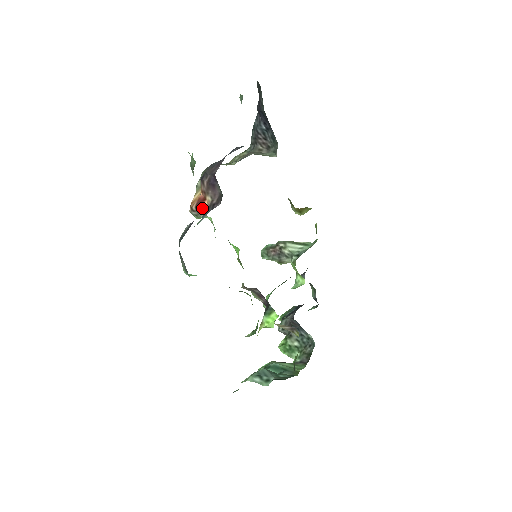
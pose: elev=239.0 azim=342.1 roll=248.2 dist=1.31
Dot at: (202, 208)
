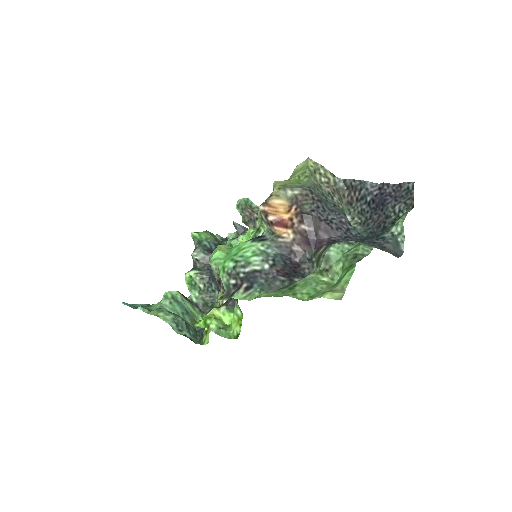
Dot at: (277, 230)
